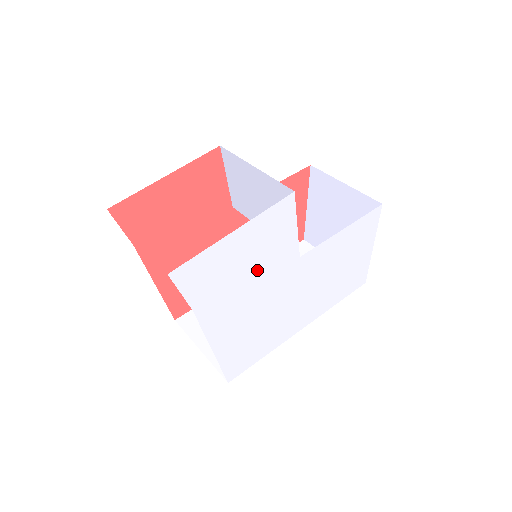
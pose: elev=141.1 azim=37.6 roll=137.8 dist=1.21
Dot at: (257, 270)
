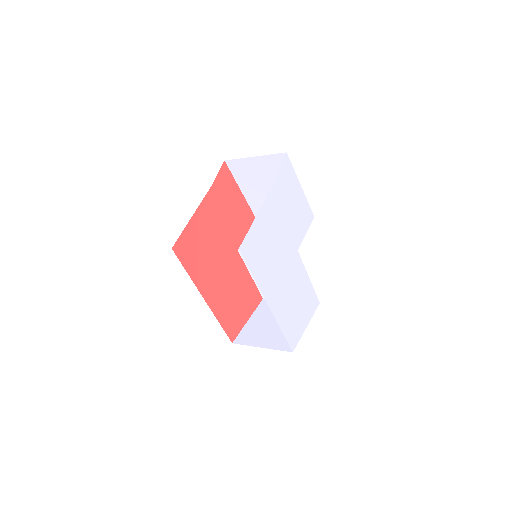
Dot at: (291, 218)
